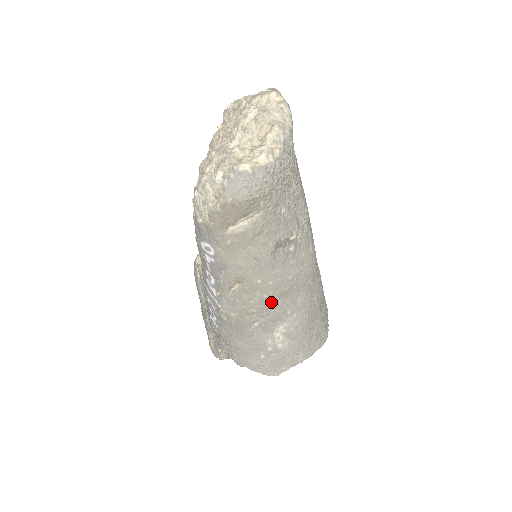
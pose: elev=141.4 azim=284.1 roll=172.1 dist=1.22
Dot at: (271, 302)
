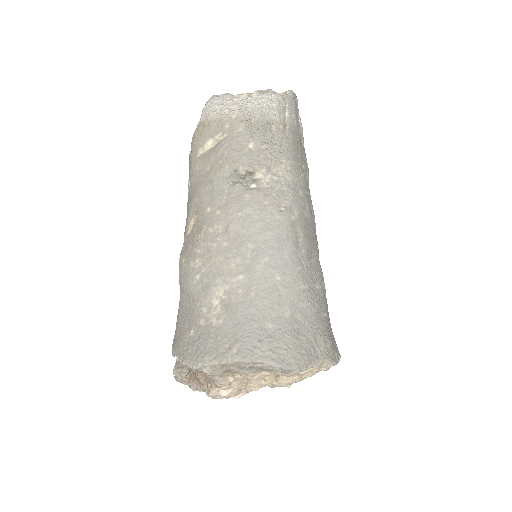
Dot at: (215, 241)
